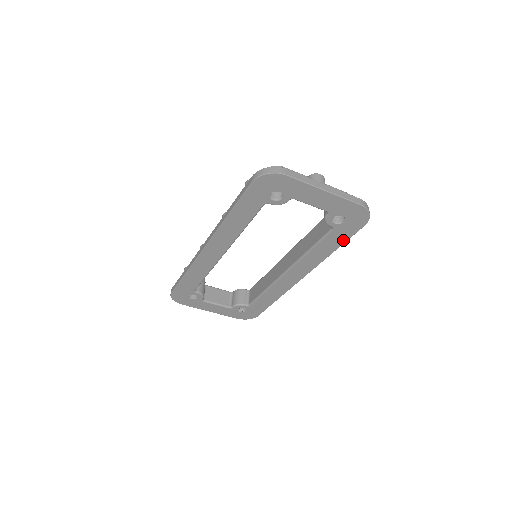
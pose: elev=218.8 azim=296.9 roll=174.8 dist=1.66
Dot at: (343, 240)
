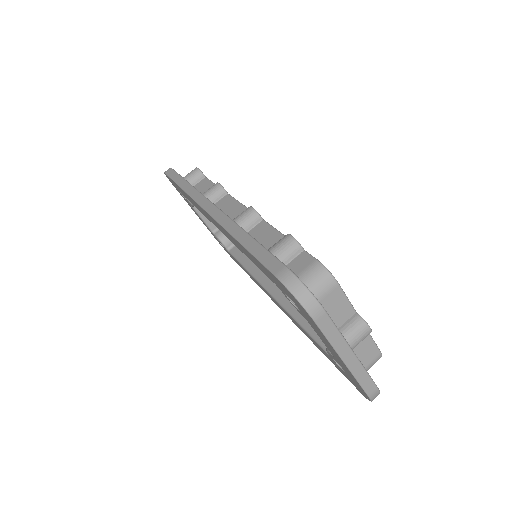
Dot at: (332, 362)
